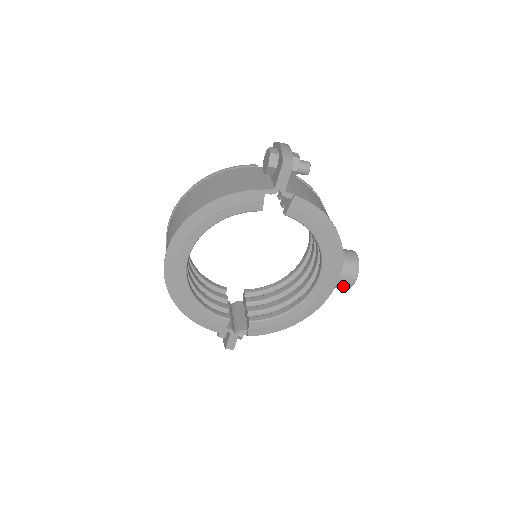
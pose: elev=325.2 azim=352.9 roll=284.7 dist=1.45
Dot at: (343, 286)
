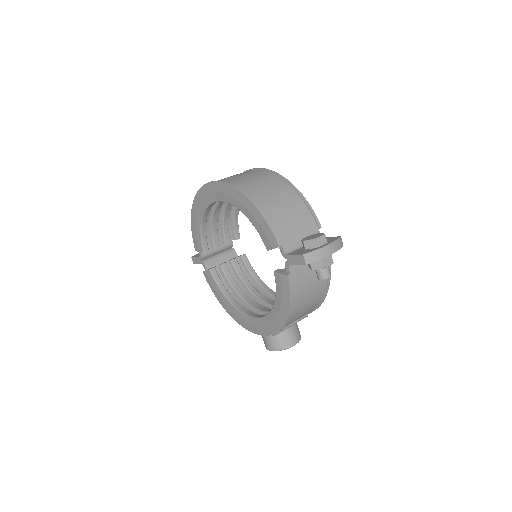
Dot at: occluded
